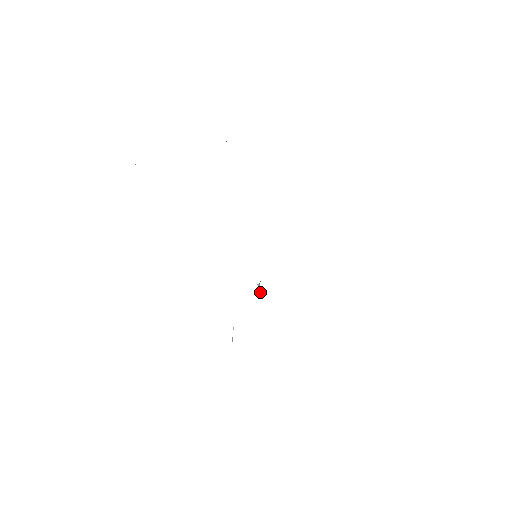
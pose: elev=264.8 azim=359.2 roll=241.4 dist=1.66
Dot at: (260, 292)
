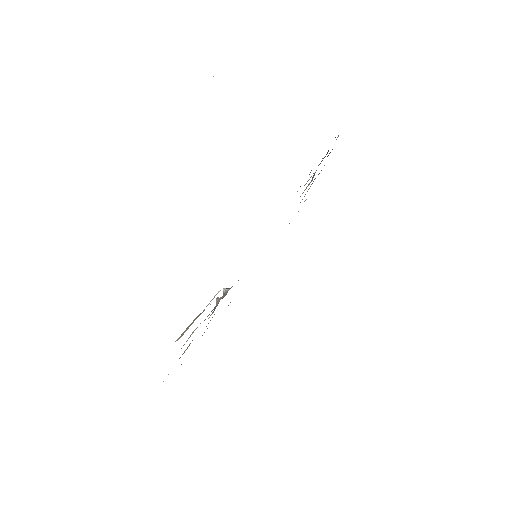
Dot at: occluded
